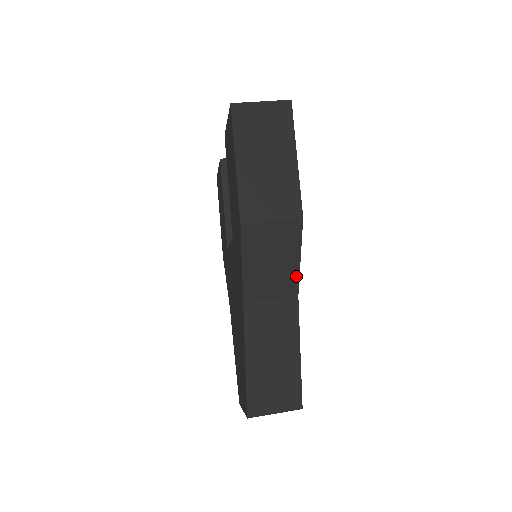
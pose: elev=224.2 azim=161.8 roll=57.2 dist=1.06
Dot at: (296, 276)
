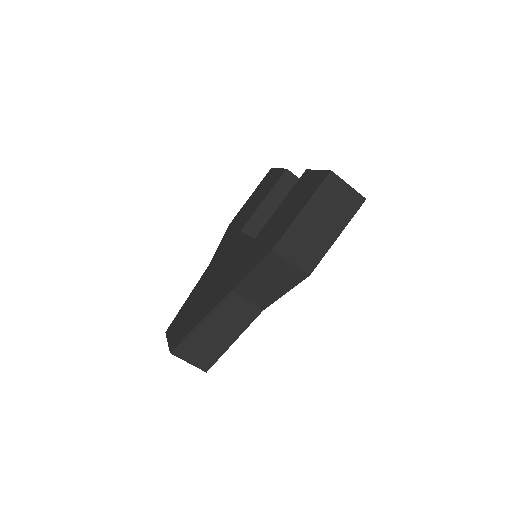
Dot at: (273, 300)
